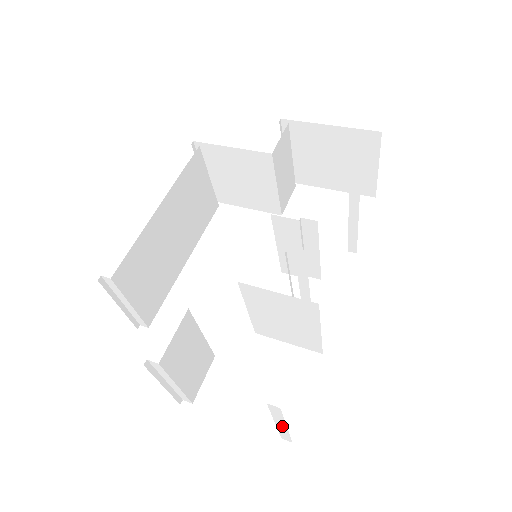
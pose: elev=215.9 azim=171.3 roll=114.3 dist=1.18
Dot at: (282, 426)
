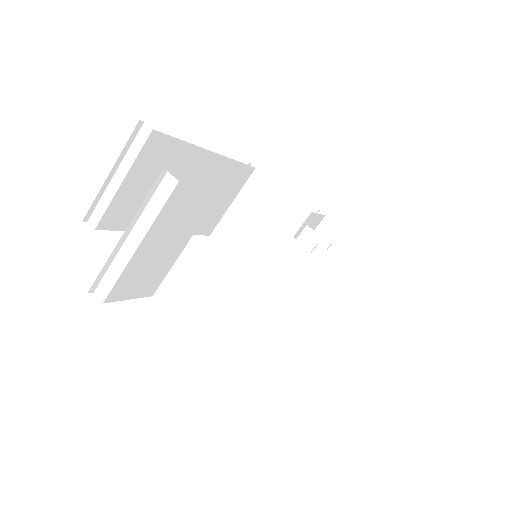
Dot at: (241, 356)
